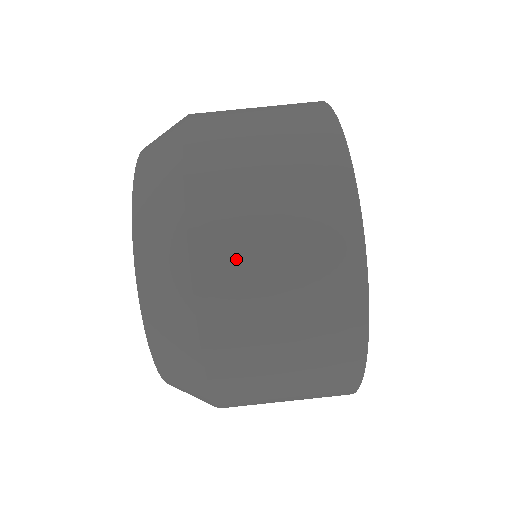
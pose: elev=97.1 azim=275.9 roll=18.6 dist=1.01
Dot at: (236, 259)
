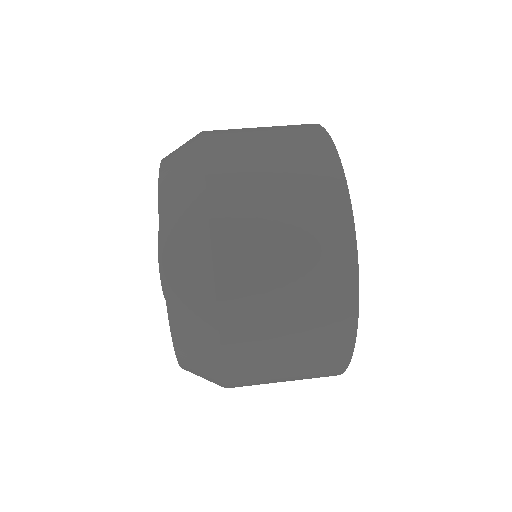
Dot at: (239, 151)
